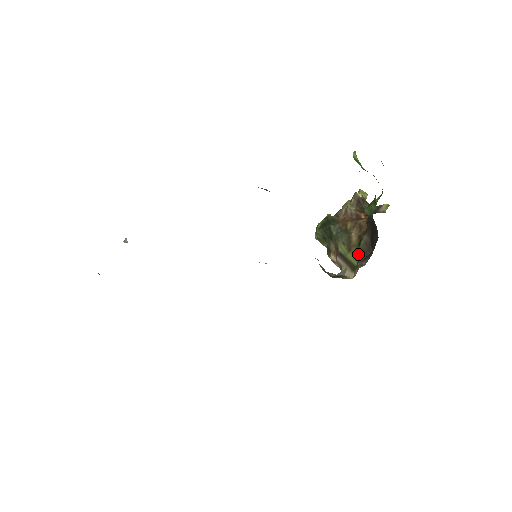
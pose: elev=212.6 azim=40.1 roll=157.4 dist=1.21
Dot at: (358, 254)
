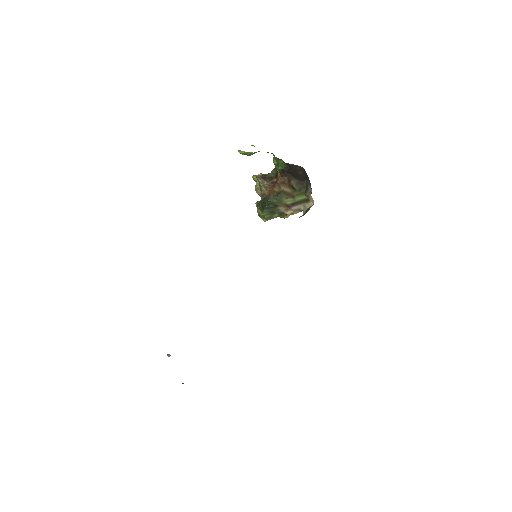
Dot at: (300, 193)
